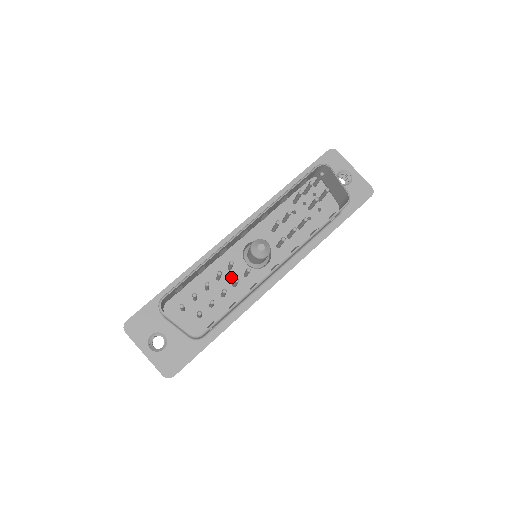
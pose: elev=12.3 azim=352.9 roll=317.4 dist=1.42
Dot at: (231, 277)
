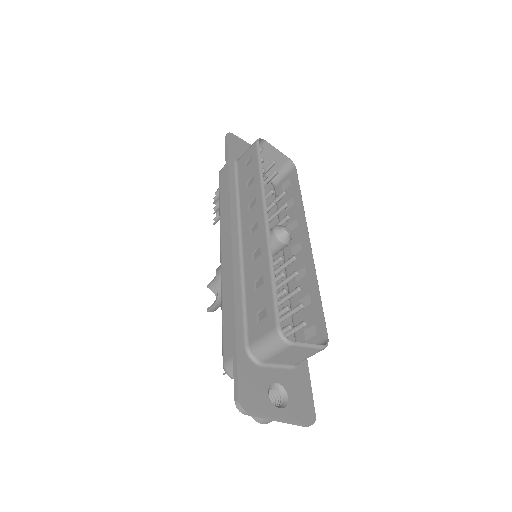
Dot at: occluded
